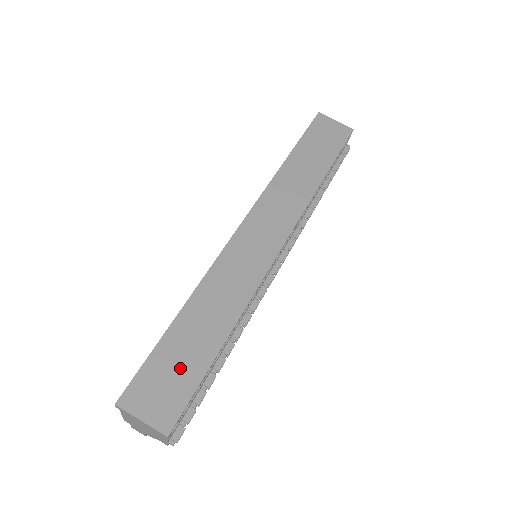
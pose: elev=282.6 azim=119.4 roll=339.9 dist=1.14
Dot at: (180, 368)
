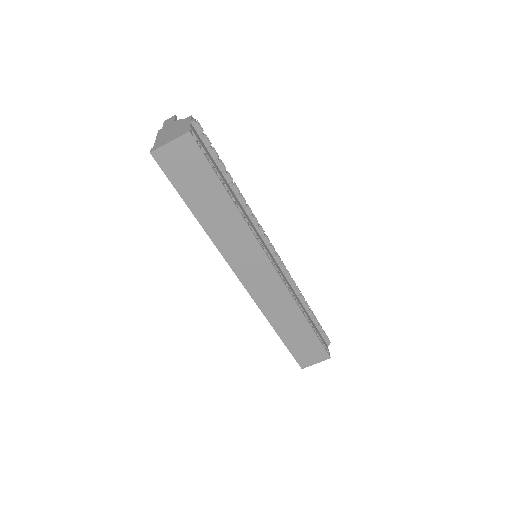
Dot at: (306, 344)
